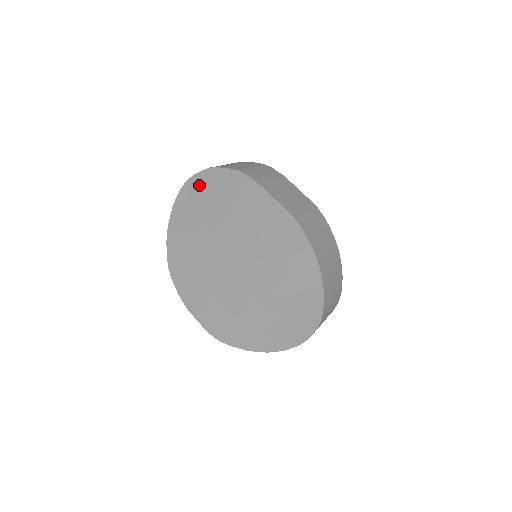
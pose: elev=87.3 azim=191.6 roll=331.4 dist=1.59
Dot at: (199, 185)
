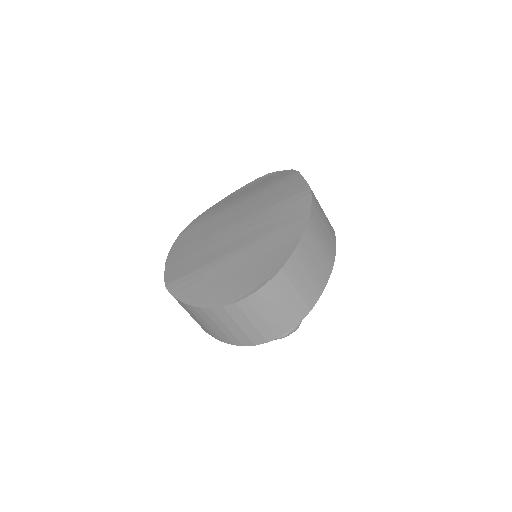
Dot at: (253, 184)
